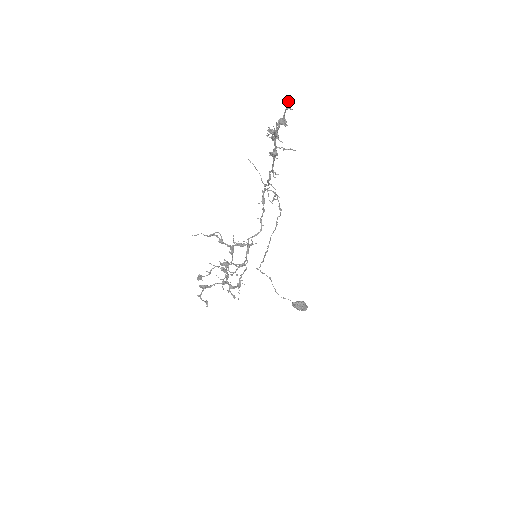
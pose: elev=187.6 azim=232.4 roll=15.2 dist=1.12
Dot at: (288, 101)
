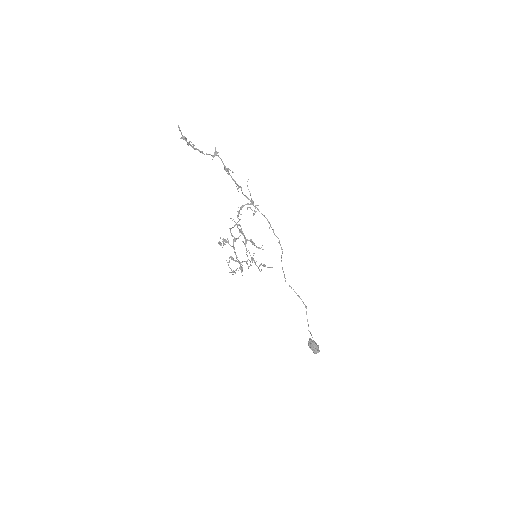
Dot at: (178, 125)
